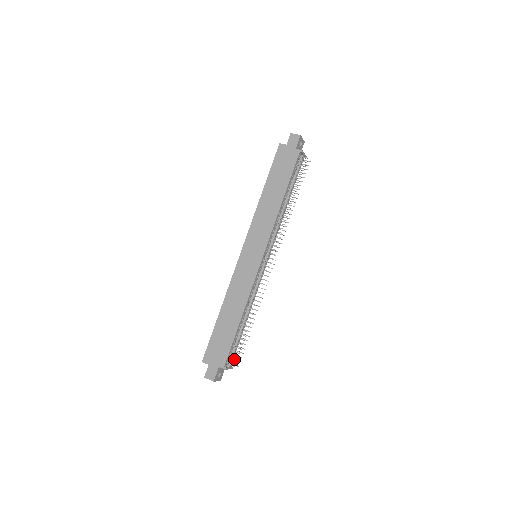
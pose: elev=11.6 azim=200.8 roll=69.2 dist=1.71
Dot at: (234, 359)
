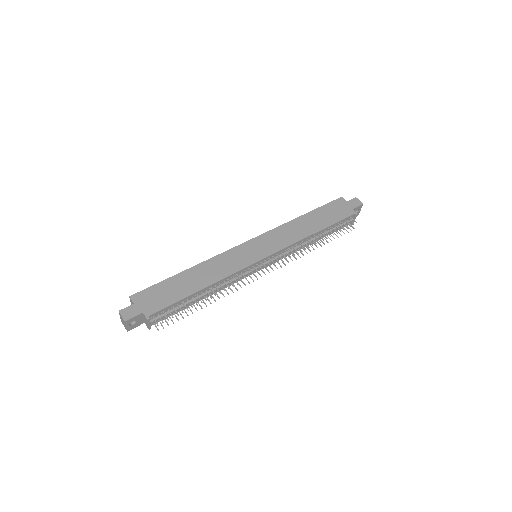
Dot at: occluded
